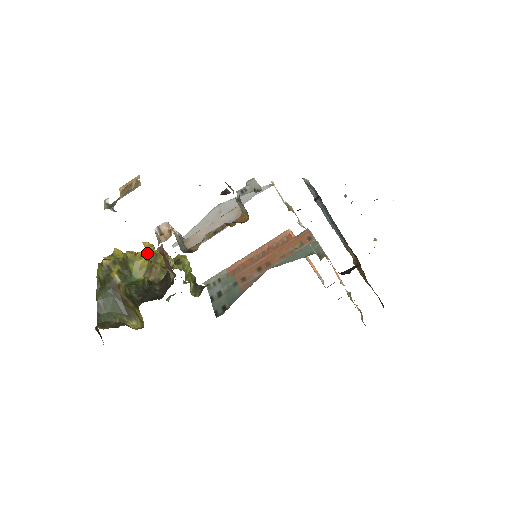
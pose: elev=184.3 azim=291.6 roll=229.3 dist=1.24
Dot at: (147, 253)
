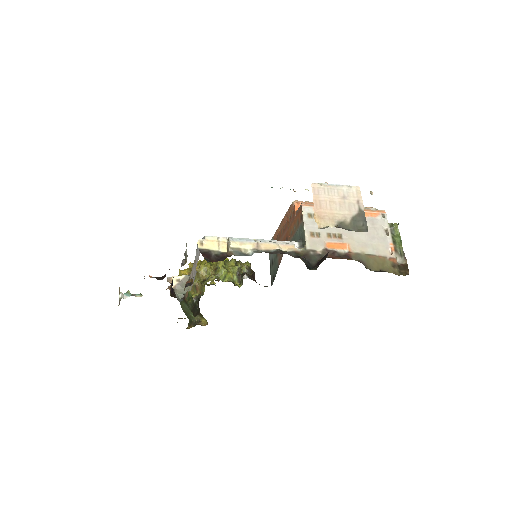
Dot at: occluded
